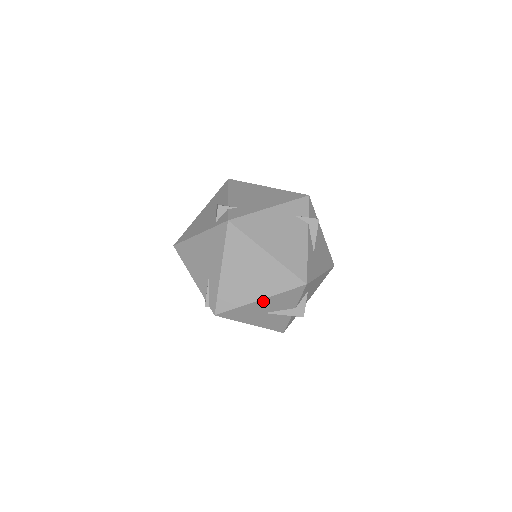
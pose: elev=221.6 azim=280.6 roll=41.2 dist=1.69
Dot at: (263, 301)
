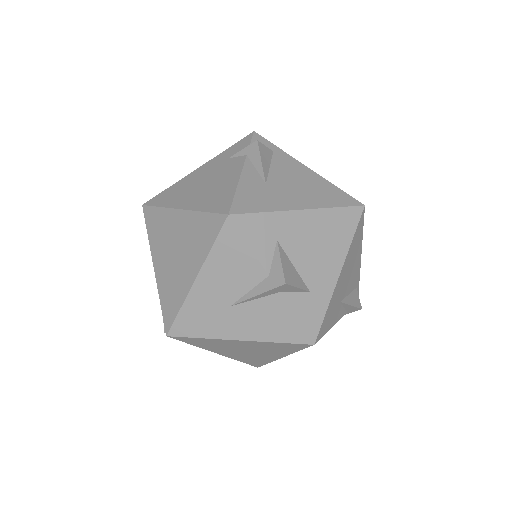
Dot at: (203, 280)
